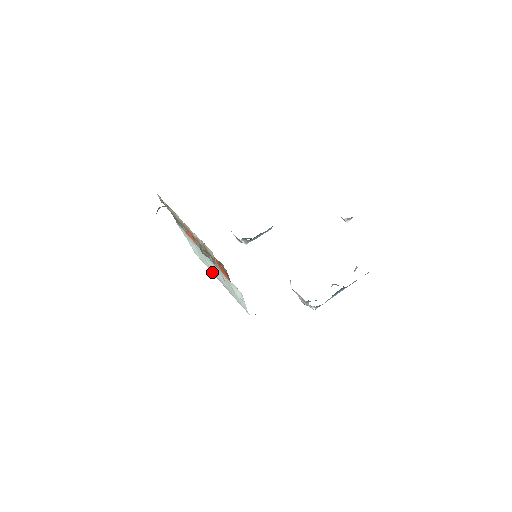
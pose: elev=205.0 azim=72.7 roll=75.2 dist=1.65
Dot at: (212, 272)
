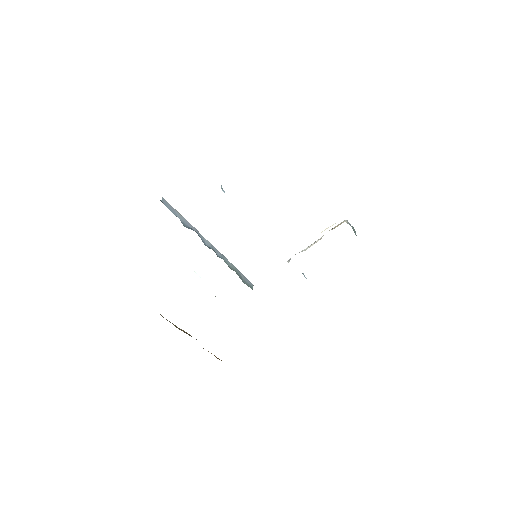
Dot at: occluded
